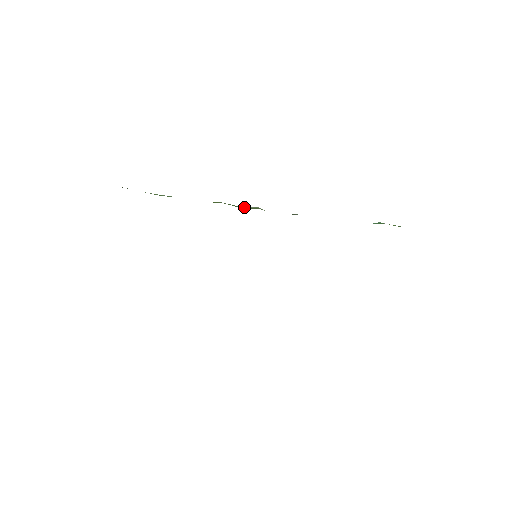
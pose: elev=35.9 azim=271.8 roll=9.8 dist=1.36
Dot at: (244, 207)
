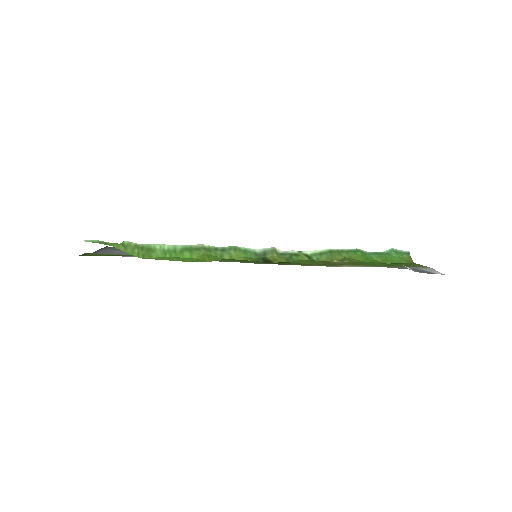
Dot at: (259, 251)
